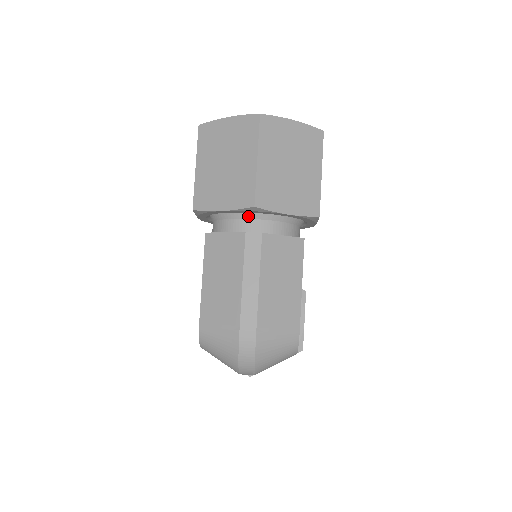
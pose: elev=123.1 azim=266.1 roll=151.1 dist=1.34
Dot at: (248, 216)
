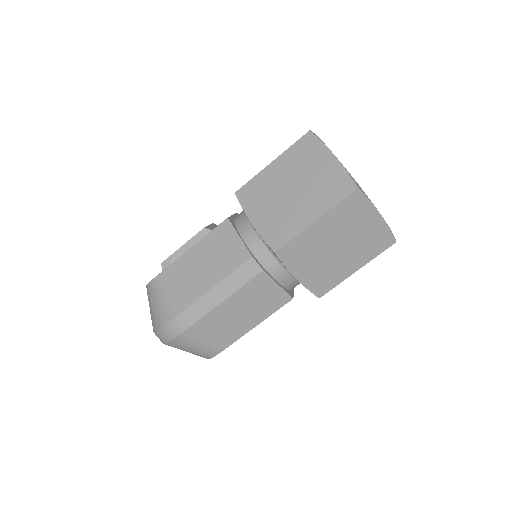
Dot at: occluded
